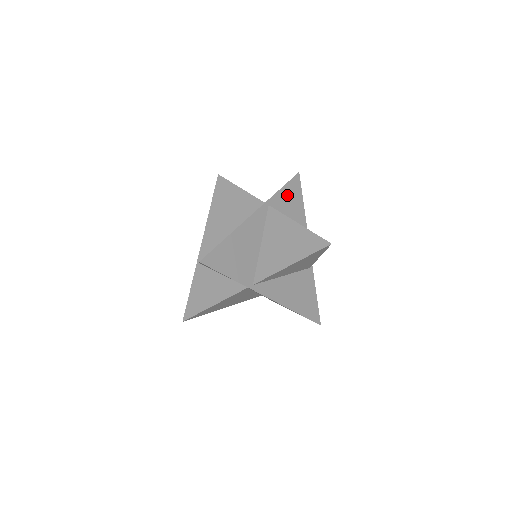
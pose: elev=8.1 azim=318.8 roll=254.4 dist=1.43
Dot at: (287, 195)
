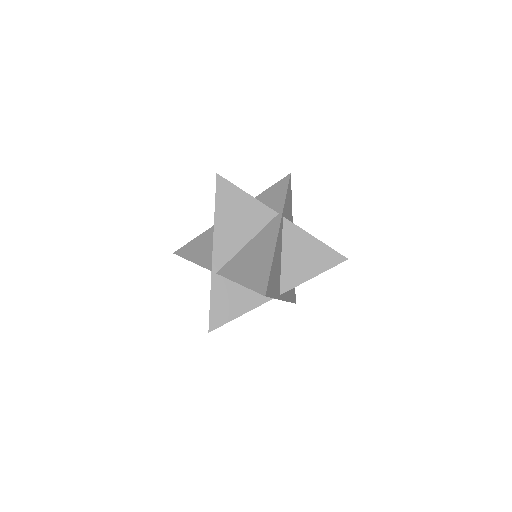
Dot at: (288, 200)
